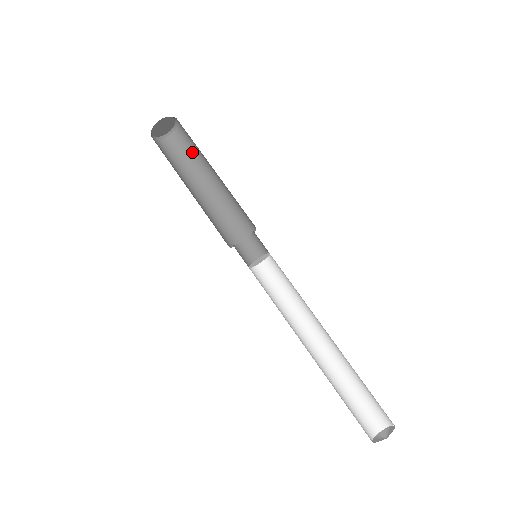
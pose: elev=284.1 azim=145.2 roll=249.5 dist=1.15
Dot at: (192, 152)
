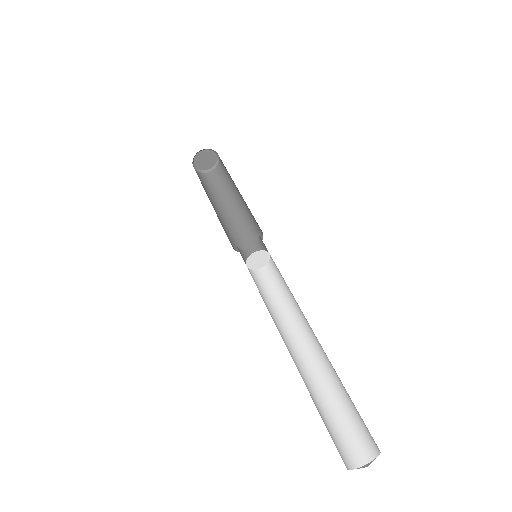
Dot at: (220, 186)
